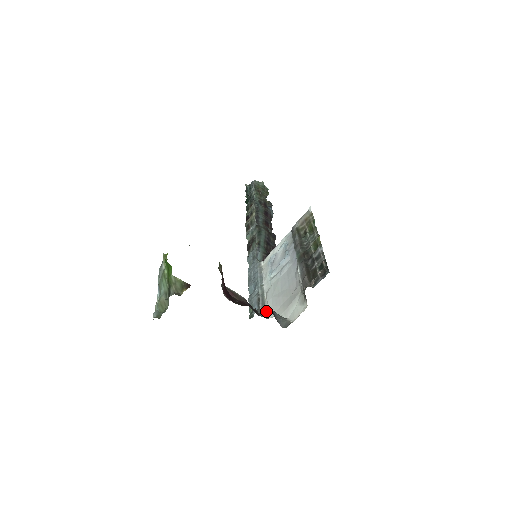
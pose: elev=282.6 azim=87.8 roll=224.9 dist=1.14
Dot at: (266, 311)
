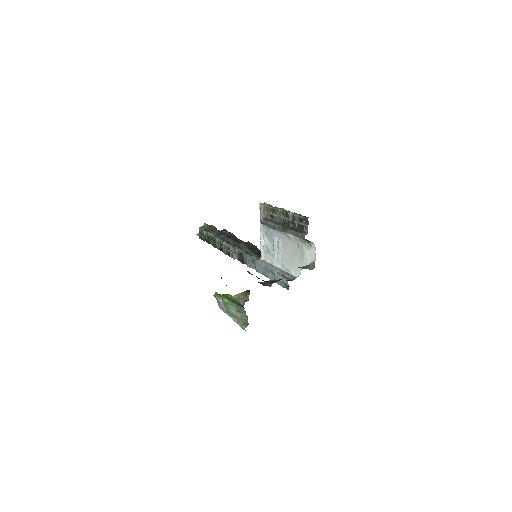
Dot at: (293, 275)
